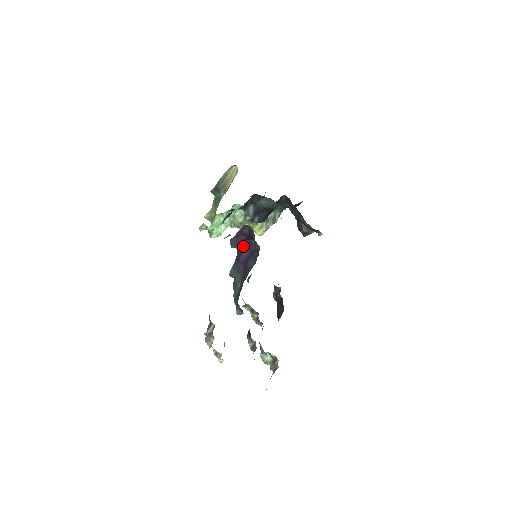
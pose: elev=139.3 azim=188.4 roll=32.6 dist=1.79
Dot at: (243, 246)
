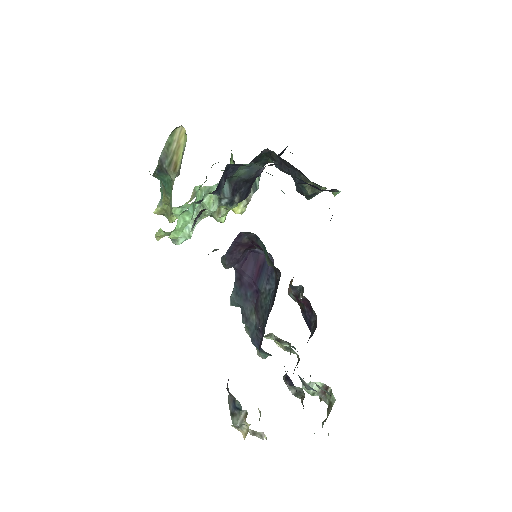
Dot at: (243, 260)
